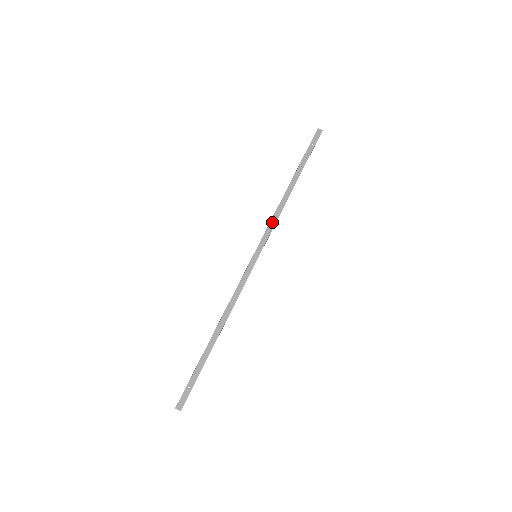
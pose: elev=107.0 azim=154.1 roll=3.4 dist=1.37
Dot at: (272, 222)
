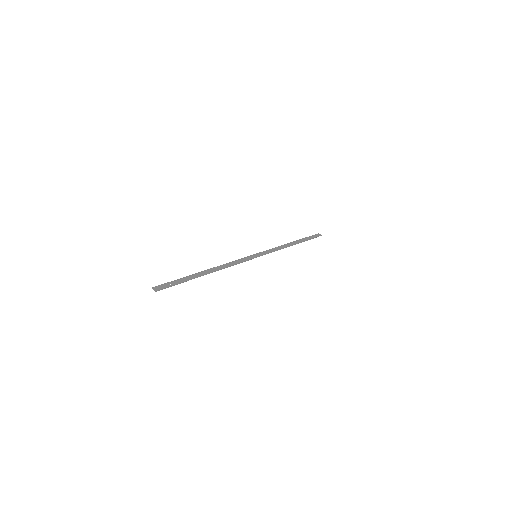
Dot at: (274, 249)
